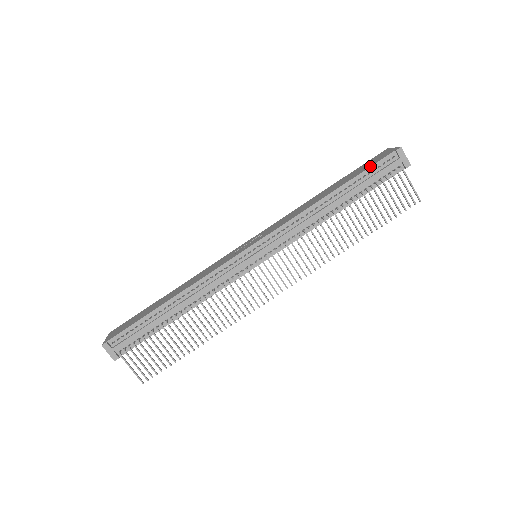
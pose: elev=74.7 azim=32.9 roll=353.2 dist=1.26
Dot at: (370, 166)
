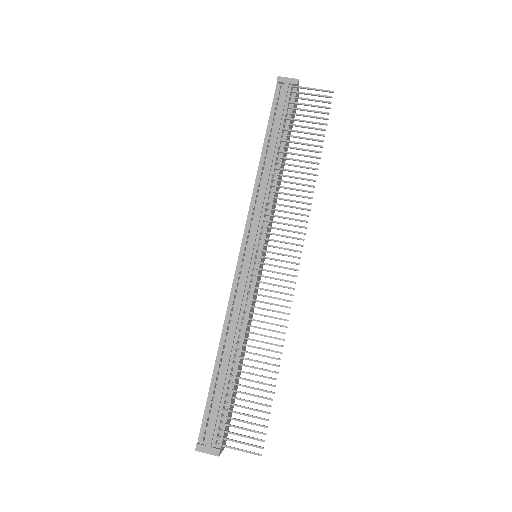
Dot at: occluded
